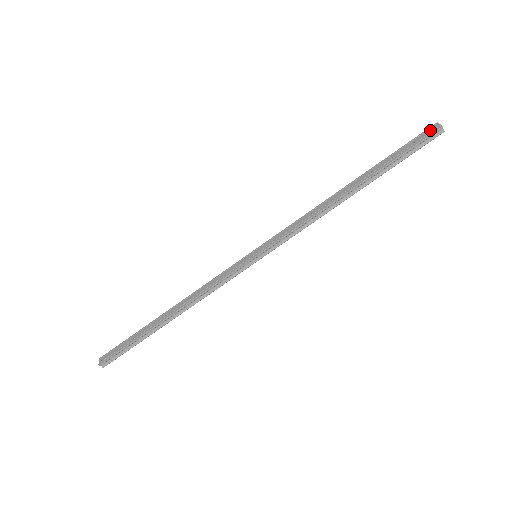
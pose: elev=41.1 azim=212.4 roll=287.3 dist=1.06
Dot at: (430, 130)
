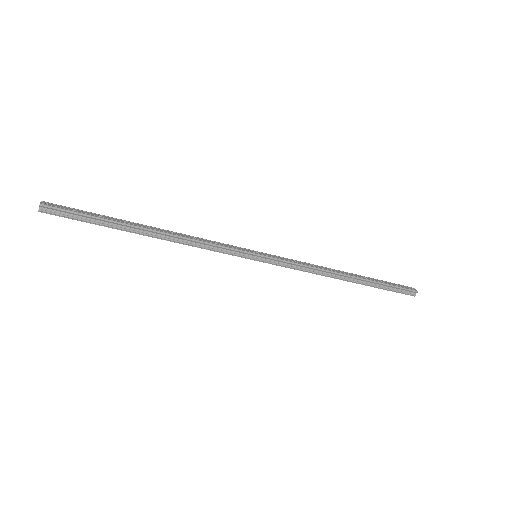
Dot at: (410, 287)
